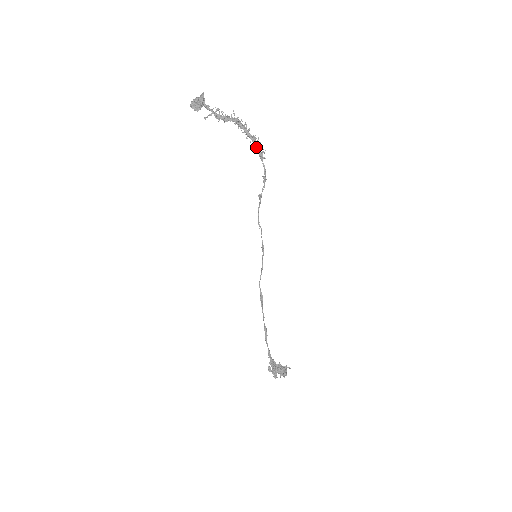
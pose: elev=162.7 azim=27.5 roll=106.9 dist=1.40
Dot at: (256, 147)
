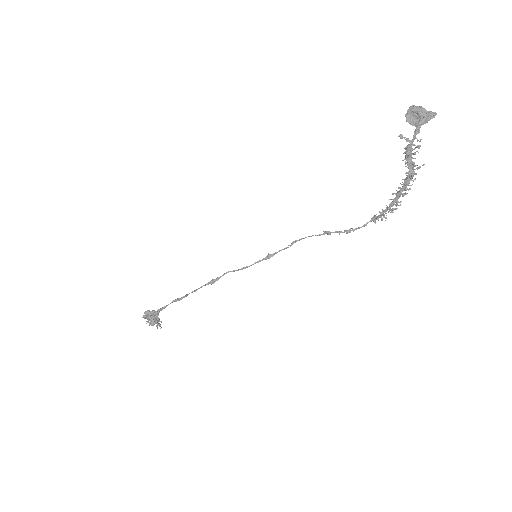
Dot at: (386, 208)
